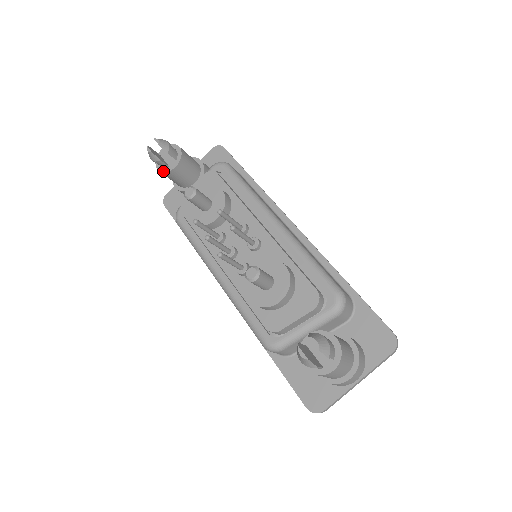
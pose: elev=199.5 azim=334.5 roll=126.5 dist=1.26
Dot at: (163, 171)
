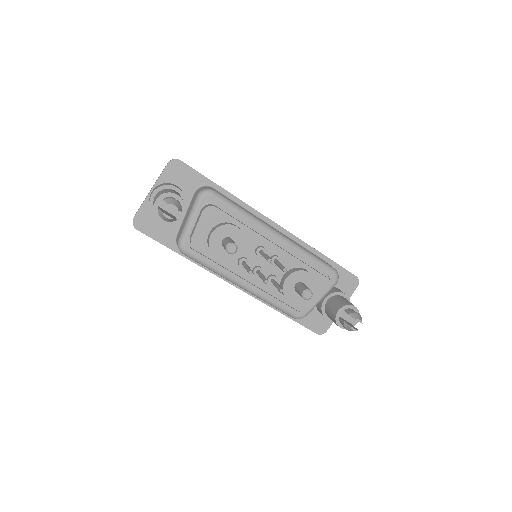
Dot at: (170, 222)
